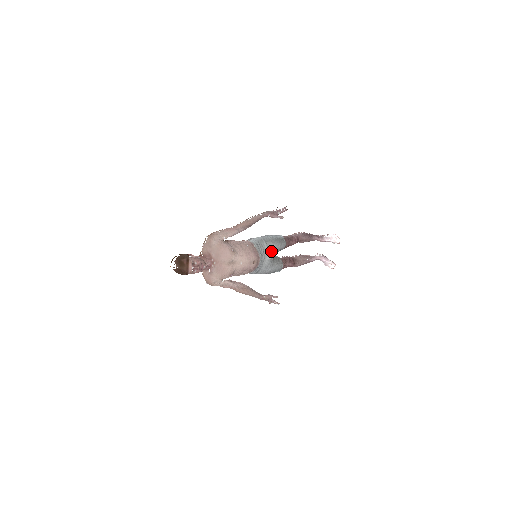
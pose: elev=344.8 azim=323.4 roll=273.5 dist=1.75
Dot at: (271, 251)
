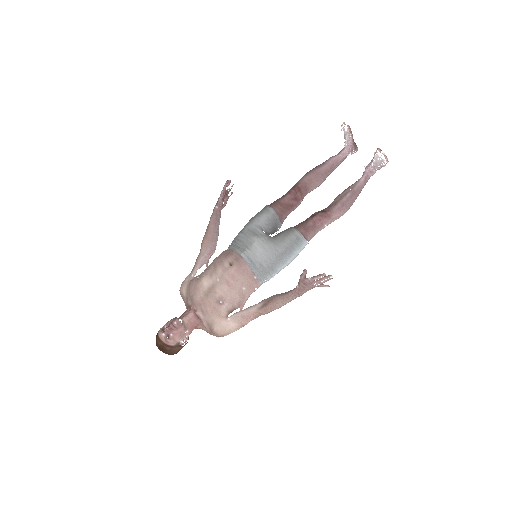
Dot at: (251, 233)
